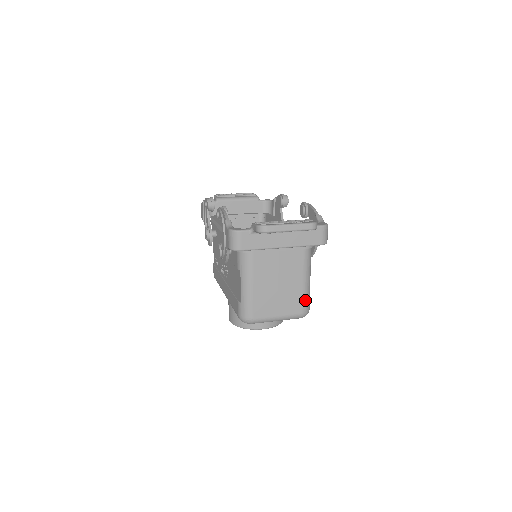
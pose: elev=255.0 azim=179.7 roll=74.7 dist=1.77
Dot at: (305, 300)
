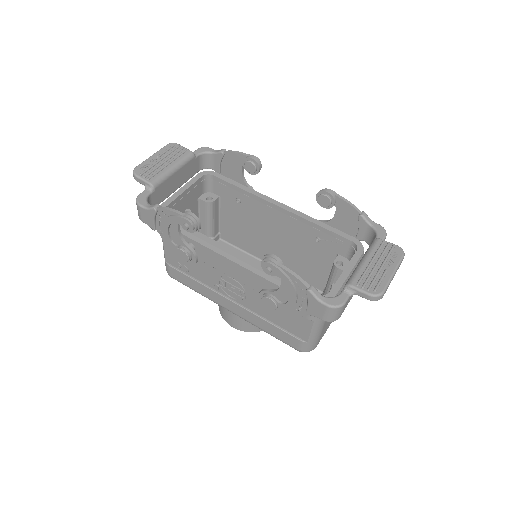
Dot at: occluded
